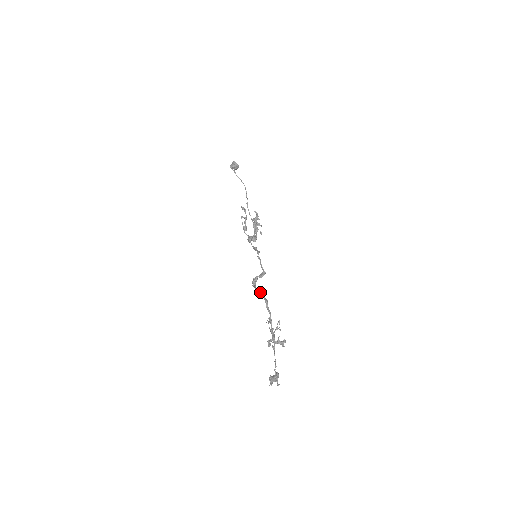
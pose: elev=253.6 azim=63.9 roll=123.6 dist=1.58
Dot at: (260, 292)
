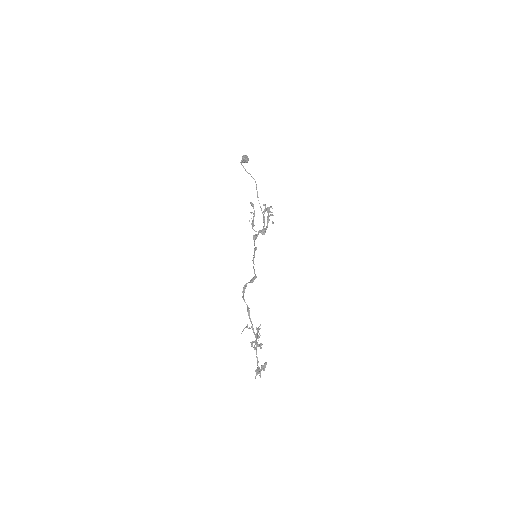
Dot at: (244, 301)
